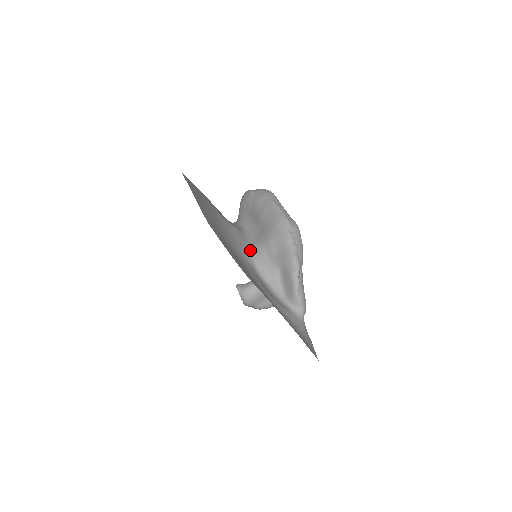
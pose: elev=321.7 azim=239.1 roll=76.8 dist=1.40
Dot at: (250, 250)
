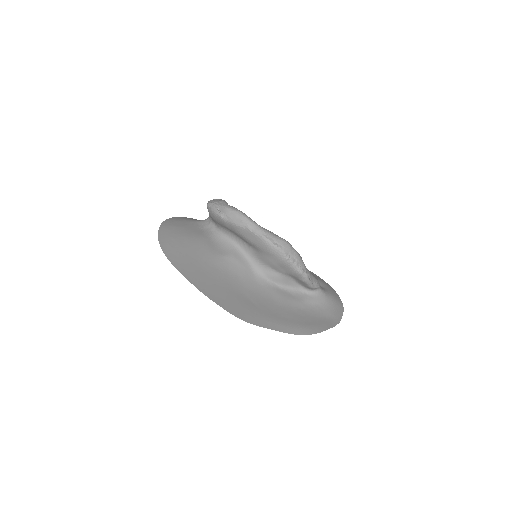
Dot at: (259, 272)
